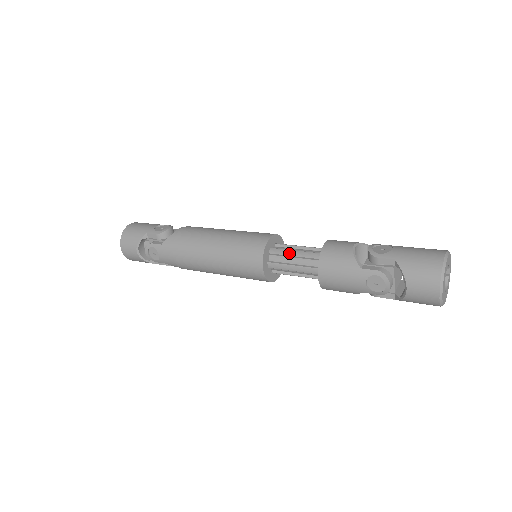
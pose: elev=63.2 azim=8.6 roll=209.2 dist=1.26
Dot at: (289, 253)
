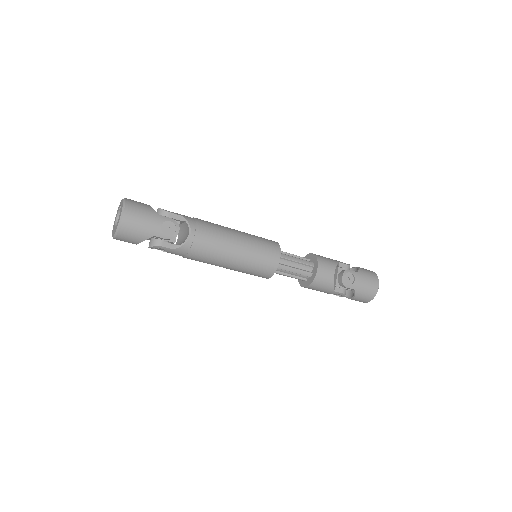
Dot at: (289, 270)
